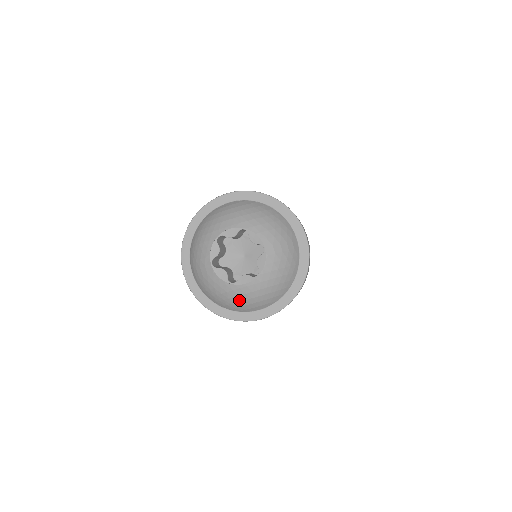
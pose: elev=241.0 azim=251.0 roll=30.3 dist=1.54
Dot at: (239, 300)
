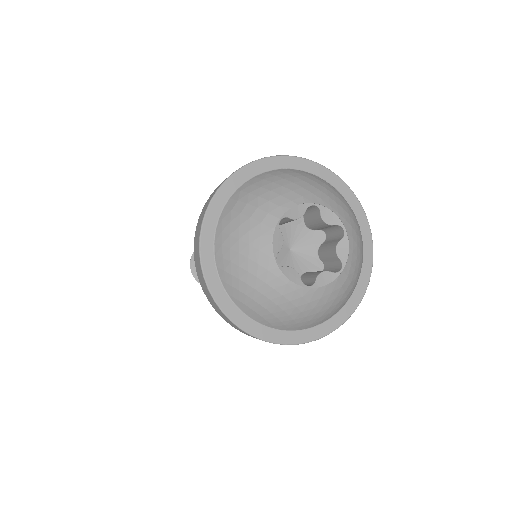
Dot at: (256, 286)
